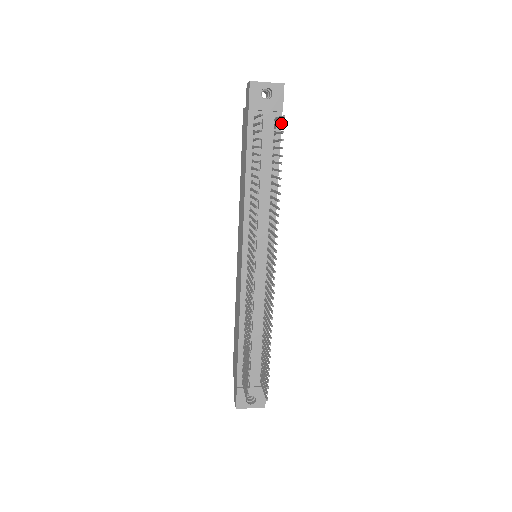
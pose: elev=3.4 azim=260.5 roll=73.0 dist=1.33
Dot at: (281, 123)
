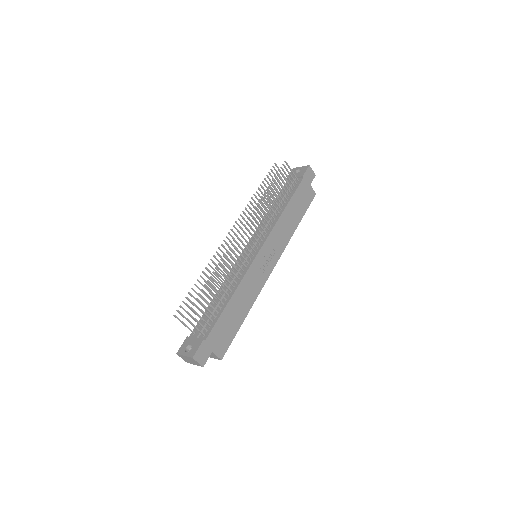
Dot at: (301, 182)
